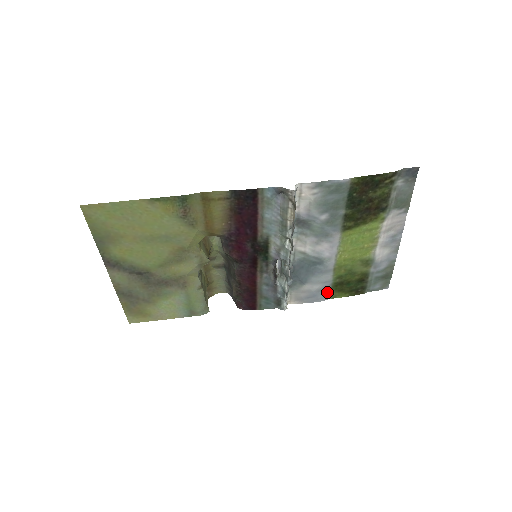
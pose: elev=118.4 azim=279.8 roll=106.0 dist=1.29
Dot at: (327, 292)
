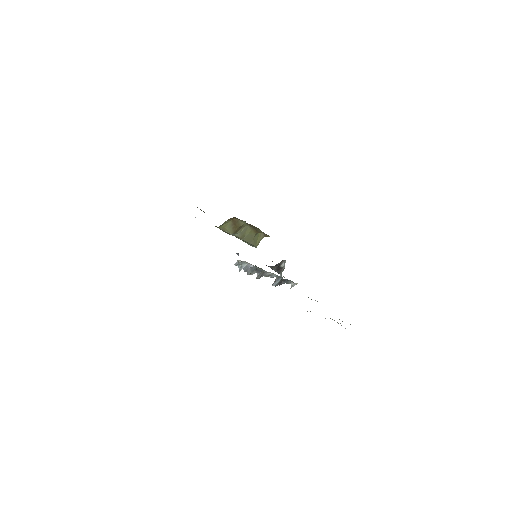
Dot at: occluded
